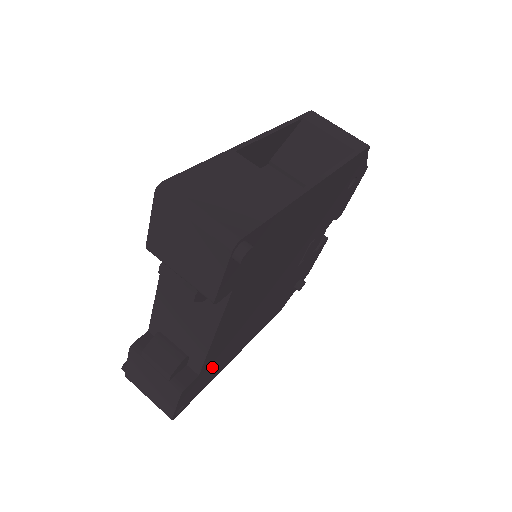
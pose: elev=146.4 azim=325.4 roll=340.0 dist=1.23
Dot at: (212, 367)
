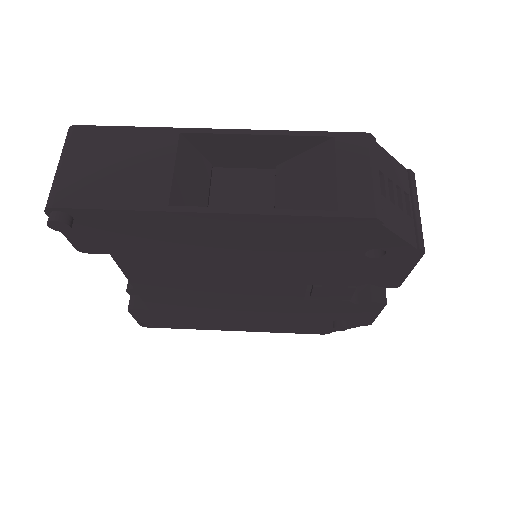
Dot at: (177, 315)
